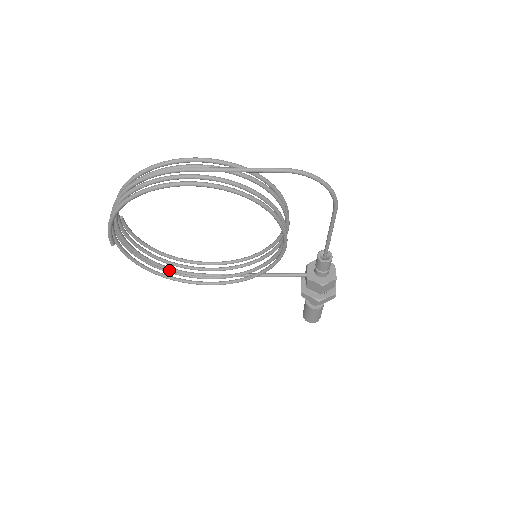
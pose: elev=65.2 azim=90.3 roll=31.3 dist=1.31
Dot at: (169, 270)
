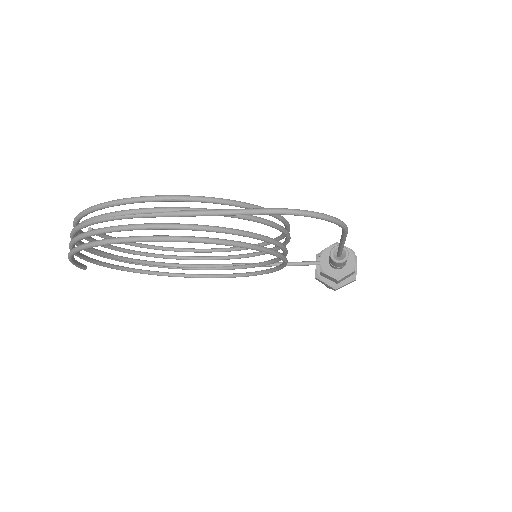
Dot at: (161, 266)
